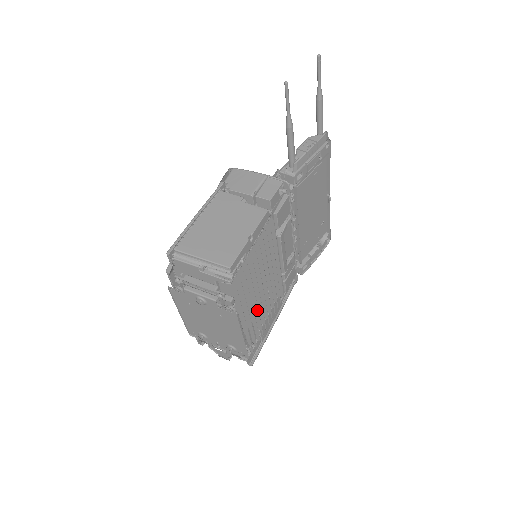
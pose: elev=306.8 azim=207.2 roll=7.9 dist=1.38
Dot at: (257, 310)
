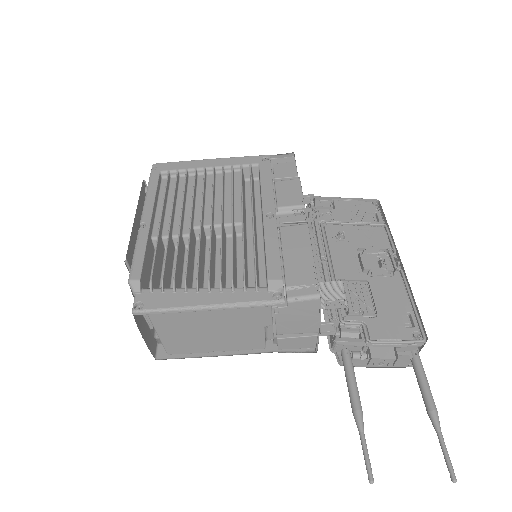
Dot at: occluded
